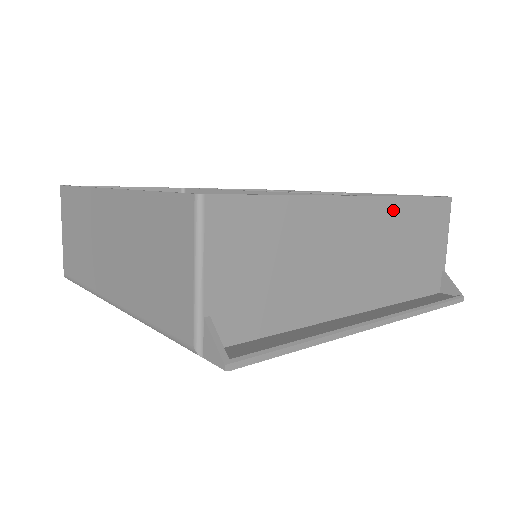
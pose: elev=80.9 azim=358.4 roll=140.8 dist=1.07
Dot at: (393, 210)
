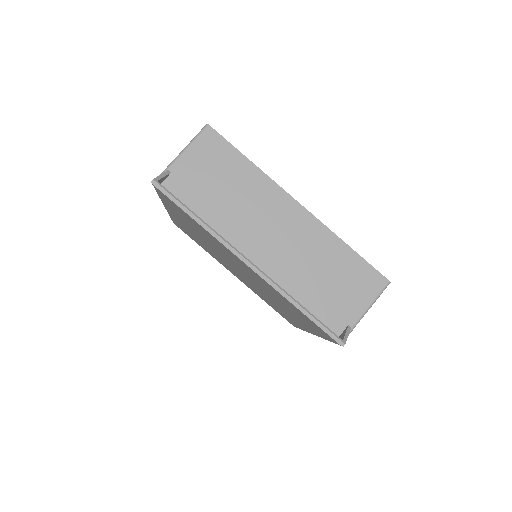
Dot at: (322, 235)
